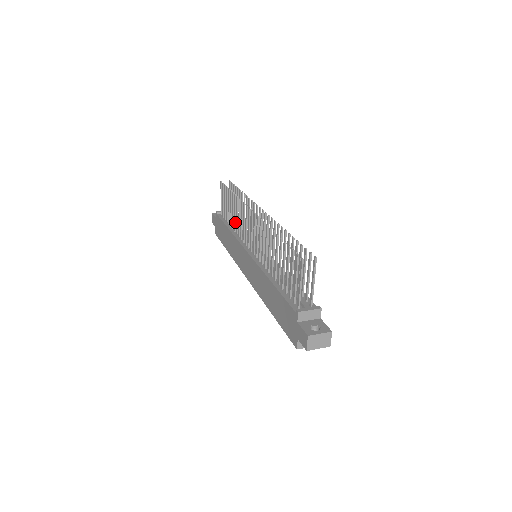
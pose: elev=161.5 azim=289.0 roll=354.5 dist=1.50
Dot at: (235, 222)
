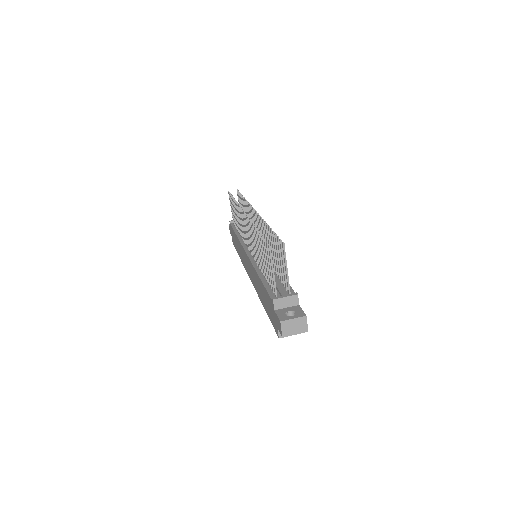
Dot at: occluded
